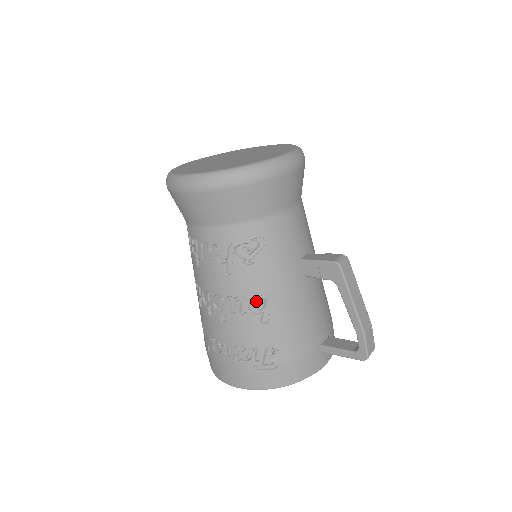
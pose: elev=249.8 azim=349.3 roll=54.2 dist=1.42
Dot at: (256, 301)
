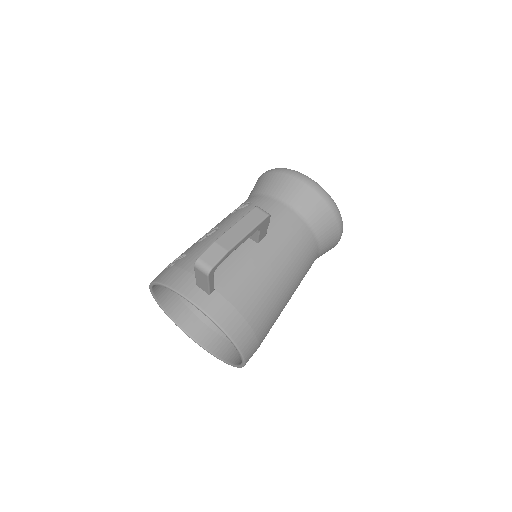
Dot at: occluded
